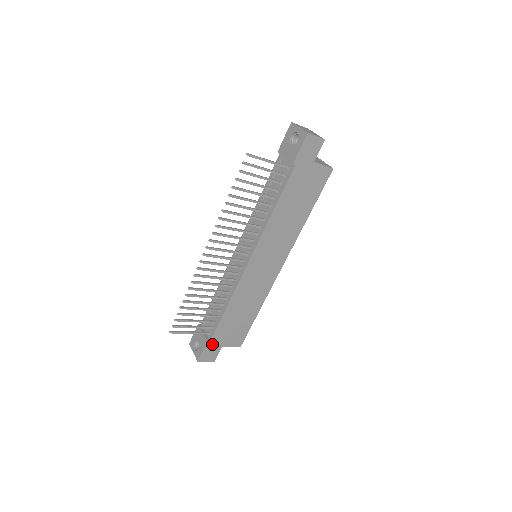
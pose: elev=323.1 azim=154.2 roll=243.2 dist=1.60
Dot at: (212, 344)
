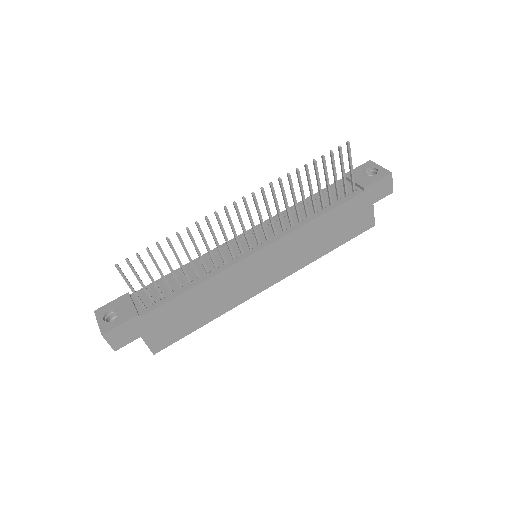
Dot at: (138, 323)
